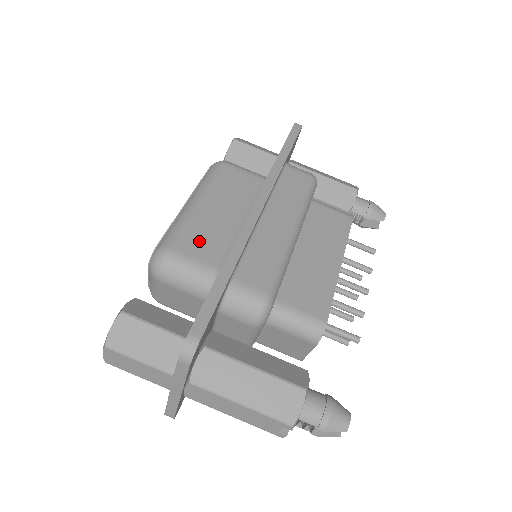
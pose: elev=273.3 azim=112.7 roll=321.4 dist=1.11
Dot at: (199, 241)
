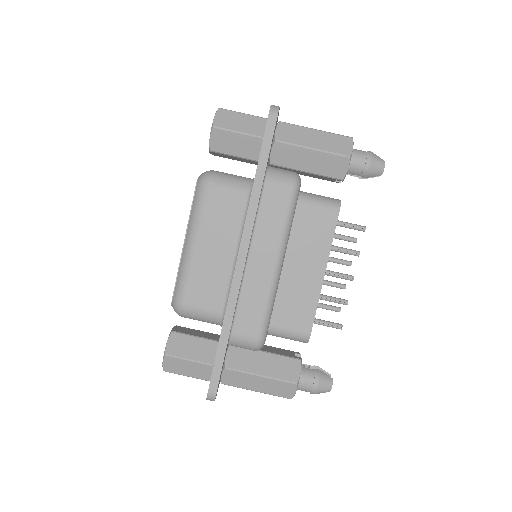
Dot at: (202, 289)
